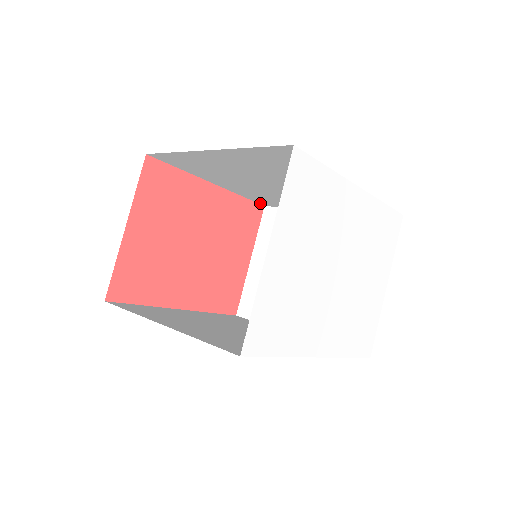
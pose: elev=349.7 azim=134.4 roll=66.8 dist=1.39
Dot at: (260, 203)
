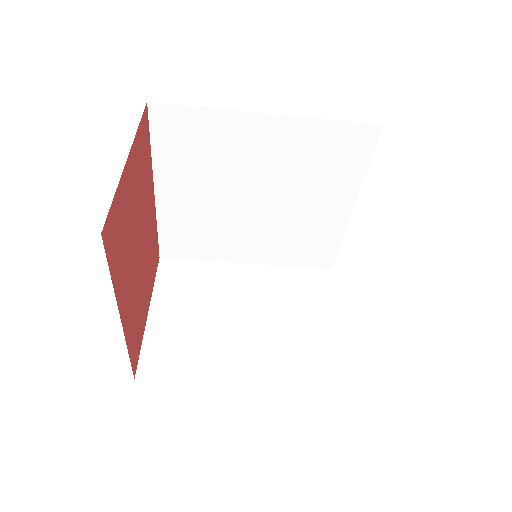
Dot at: (162, 250)
